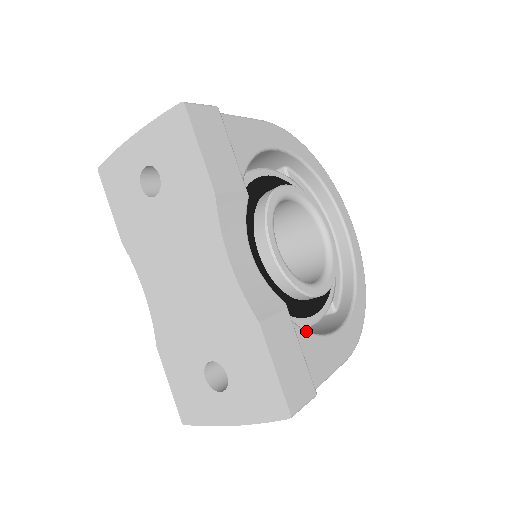
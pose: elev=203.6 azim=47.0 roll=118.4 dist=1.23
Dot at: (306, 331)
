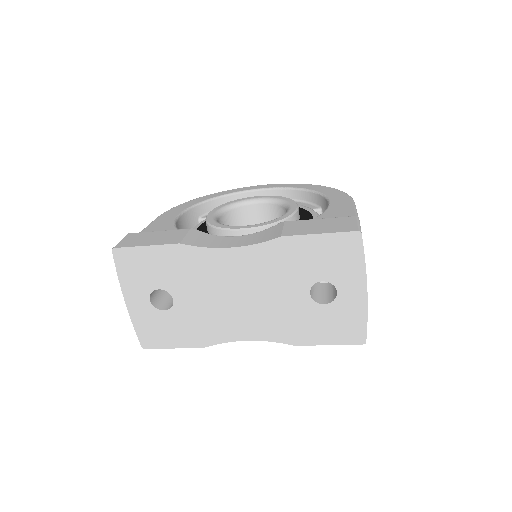
Dot at: occluded
